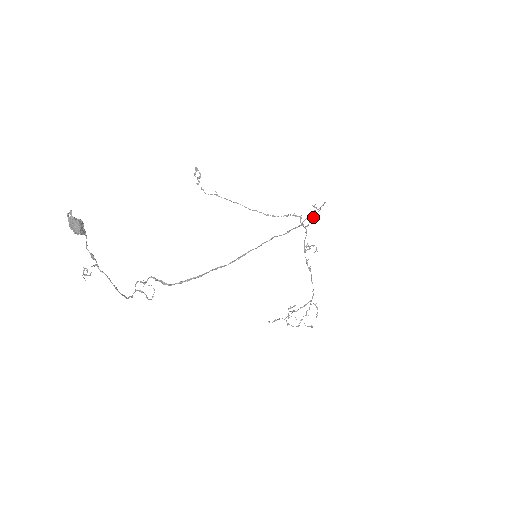
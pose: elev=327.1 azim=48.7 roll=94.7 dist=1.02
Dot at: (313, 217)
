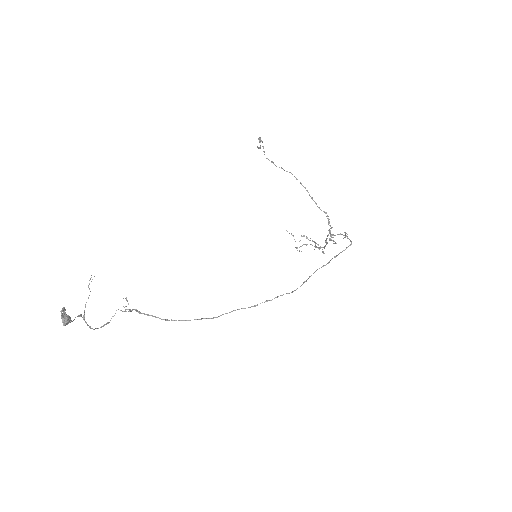
Dot at: occluded
